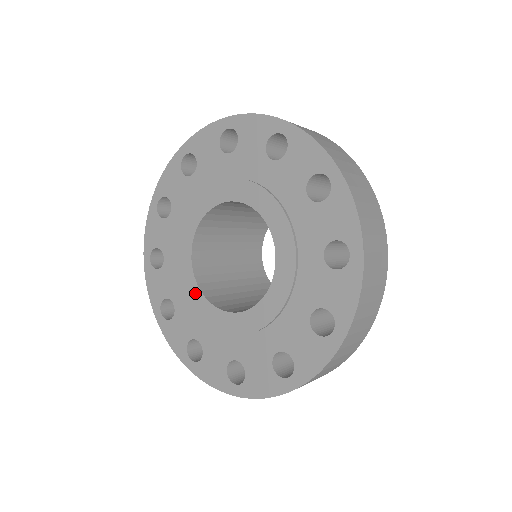
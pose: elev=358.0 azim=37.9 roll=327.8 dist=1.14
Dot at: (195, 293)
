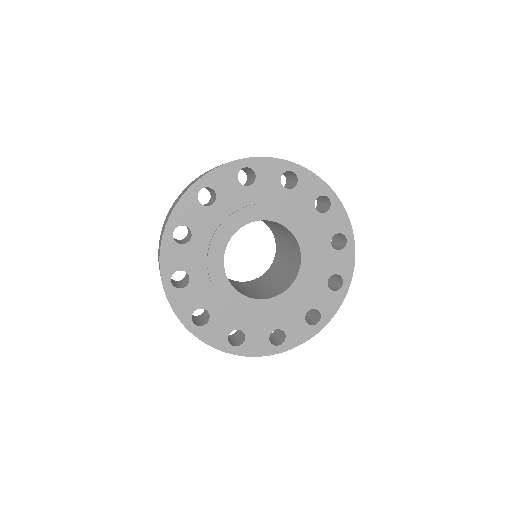
Dot at: (233, 295)
